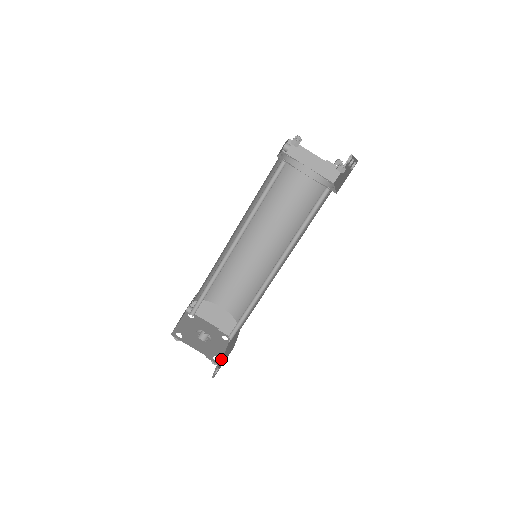
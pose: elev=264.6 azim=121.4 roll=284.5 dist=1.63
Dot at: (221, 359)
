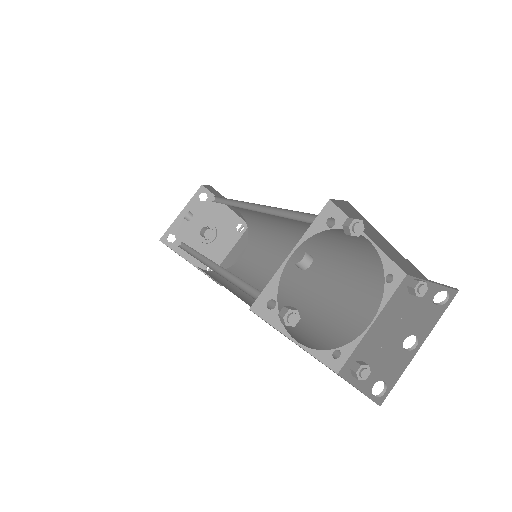
Dot at: occluded
